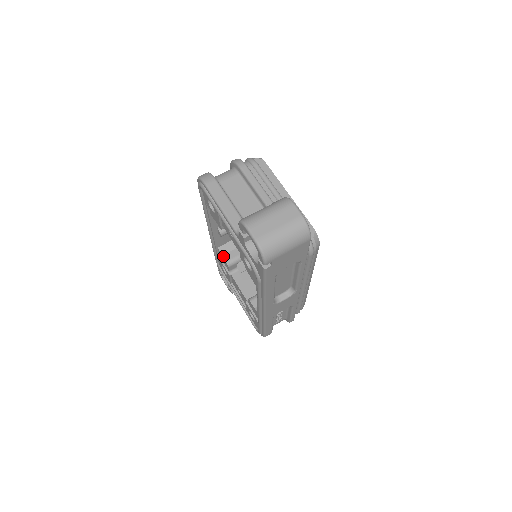
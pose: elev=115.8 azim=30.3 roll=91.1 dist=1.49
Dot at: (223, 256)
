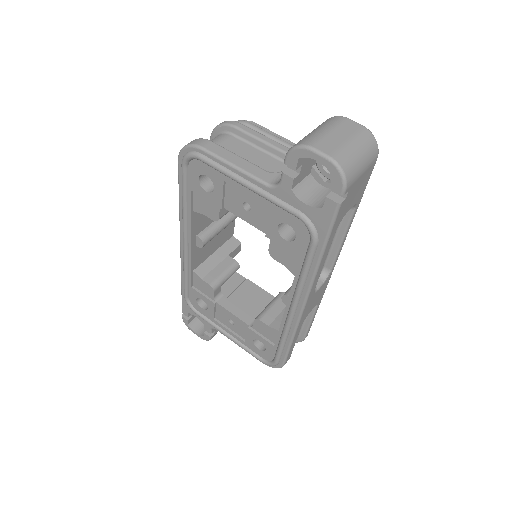
Dot at: (203, 279)
